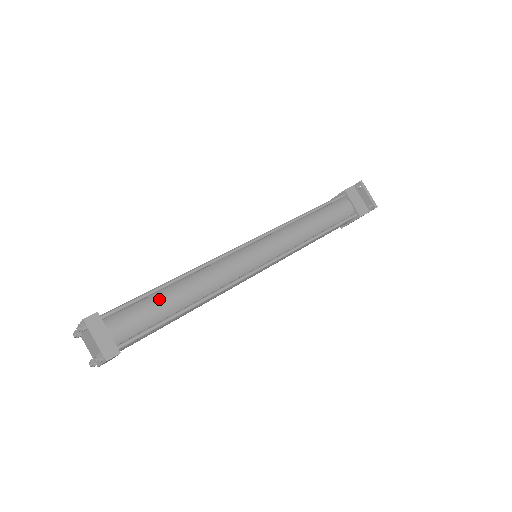
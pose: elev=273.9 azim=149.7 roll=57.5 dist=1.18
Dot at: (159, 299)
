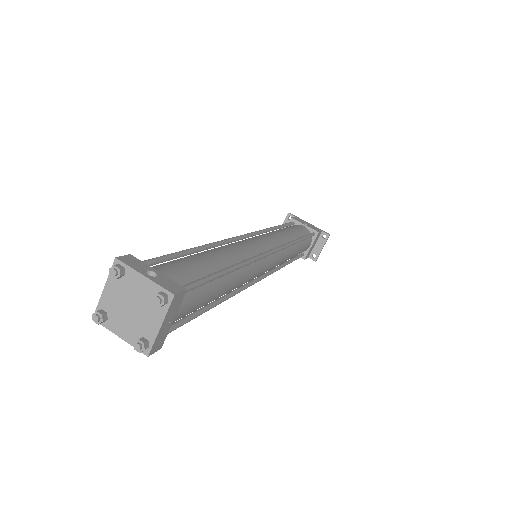
Dot at: (215, 288)
